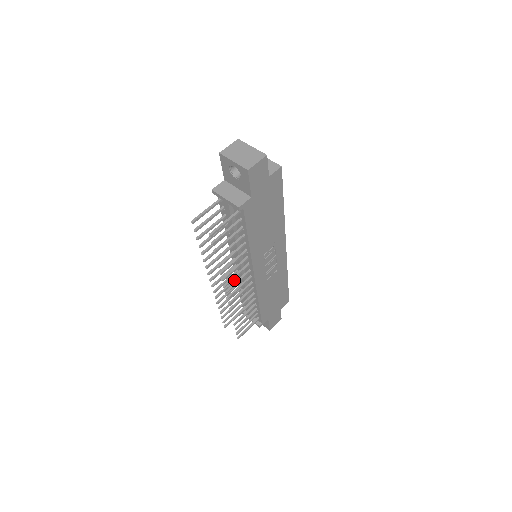
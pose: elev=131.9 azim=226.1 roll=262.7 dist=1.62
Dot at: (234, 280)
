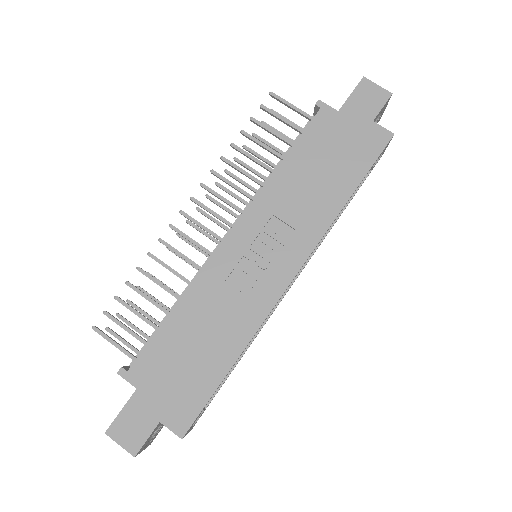
Dot at: occluded
